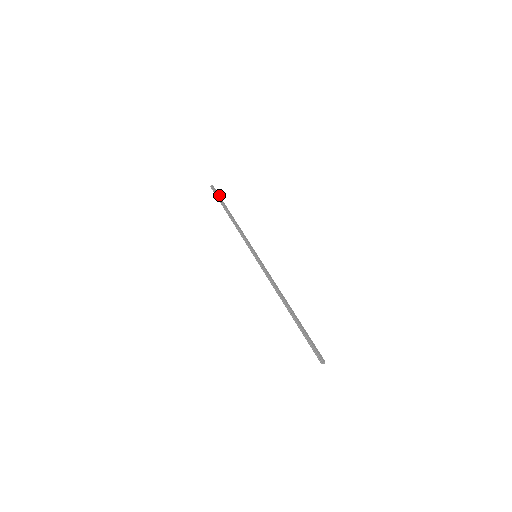
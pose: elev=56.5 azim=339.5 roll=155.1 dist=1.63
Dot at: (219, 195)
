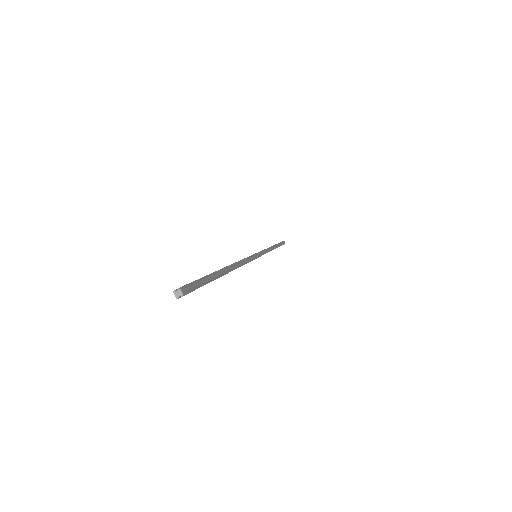
Dot at: (282, 244)
